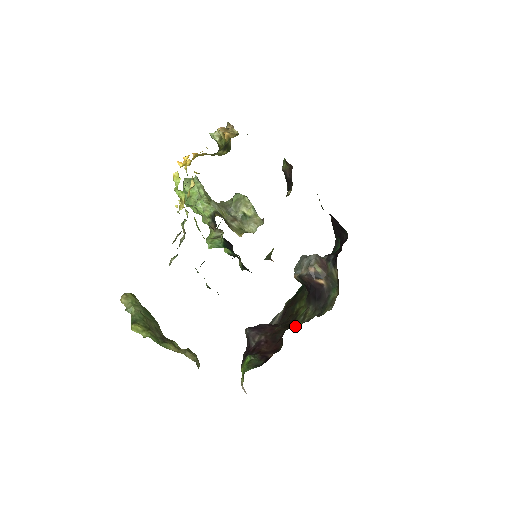
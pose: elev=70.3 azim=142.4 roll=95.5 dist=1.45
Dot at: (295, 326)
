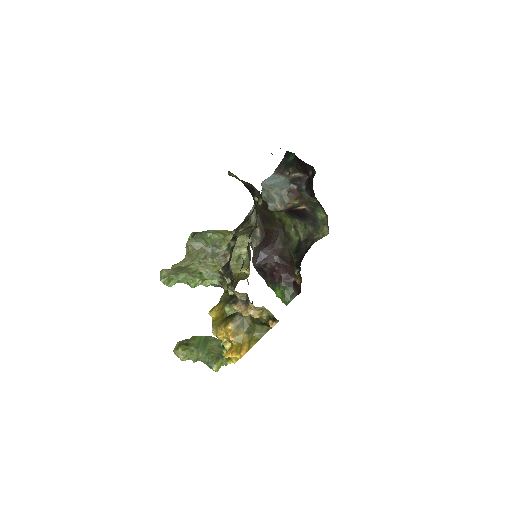
Dot at: (294, 243)
